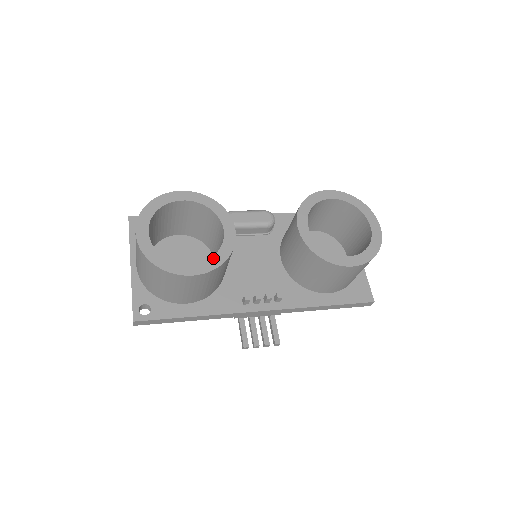
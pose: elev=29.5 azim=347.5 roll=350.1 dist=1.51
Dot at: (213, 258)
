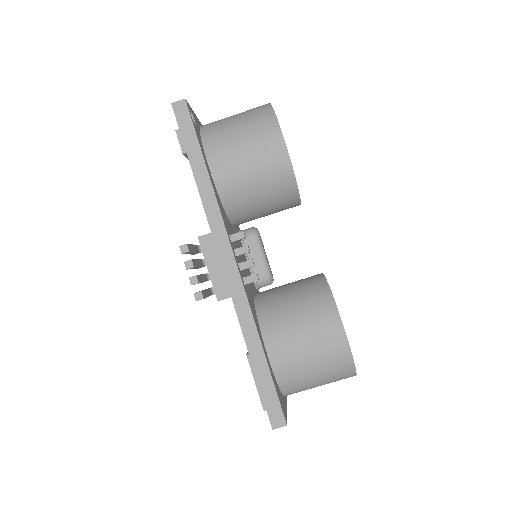
Dot at: occluded
